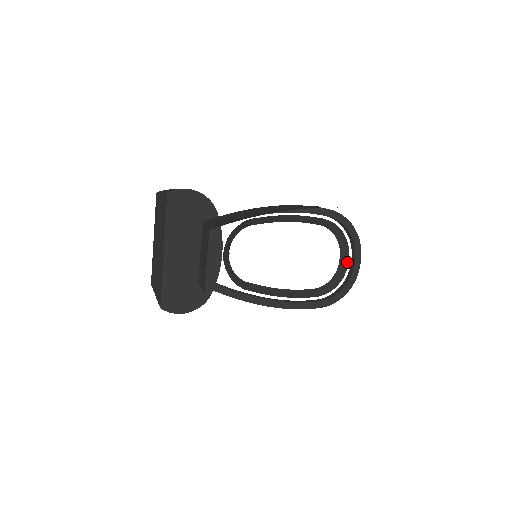
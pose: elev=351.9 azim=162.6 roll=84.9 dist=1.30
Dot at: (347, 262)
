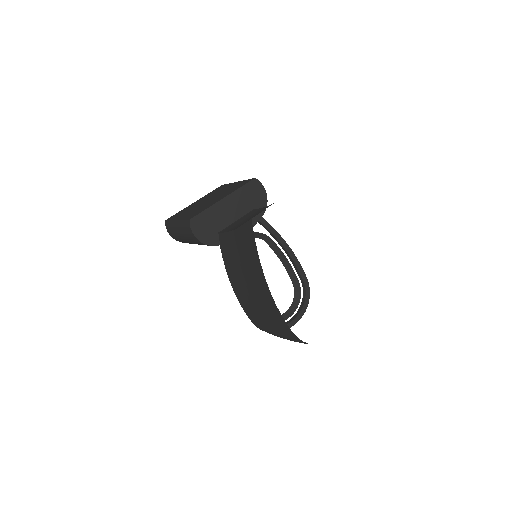
Dot at: (286, 318)
